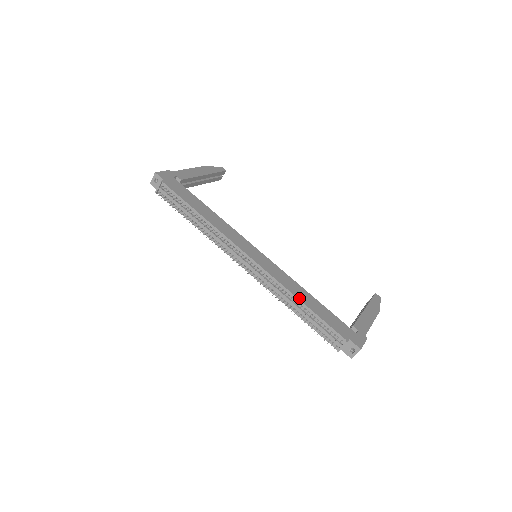
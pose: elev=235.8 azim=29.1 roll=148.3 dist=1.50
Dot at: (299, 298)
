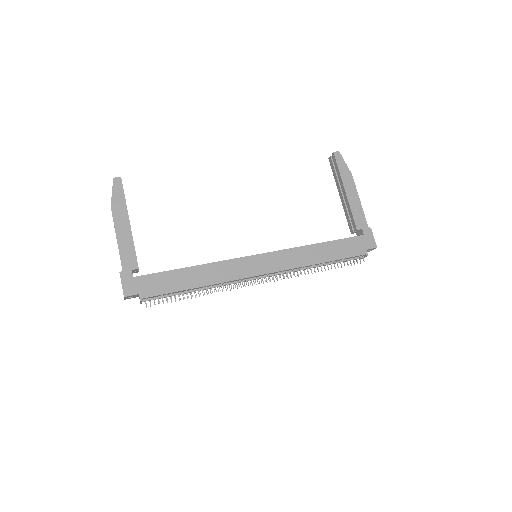
Dot at: (318, 262)
